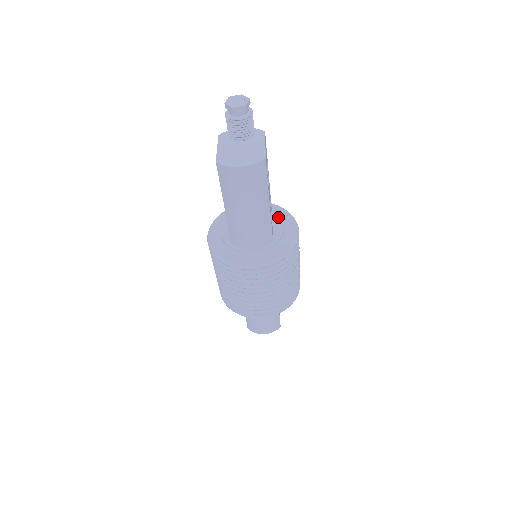
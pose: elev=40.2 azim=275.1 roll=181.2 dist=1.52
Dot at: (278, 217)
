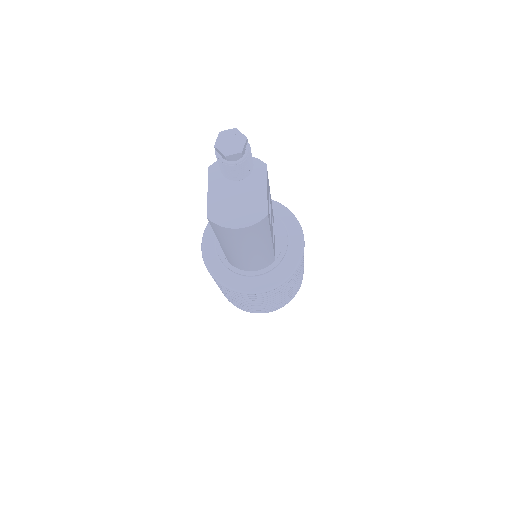
Dot at: (281, 225)
